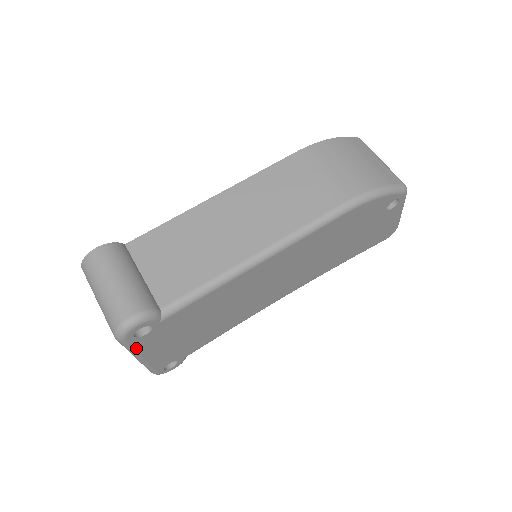
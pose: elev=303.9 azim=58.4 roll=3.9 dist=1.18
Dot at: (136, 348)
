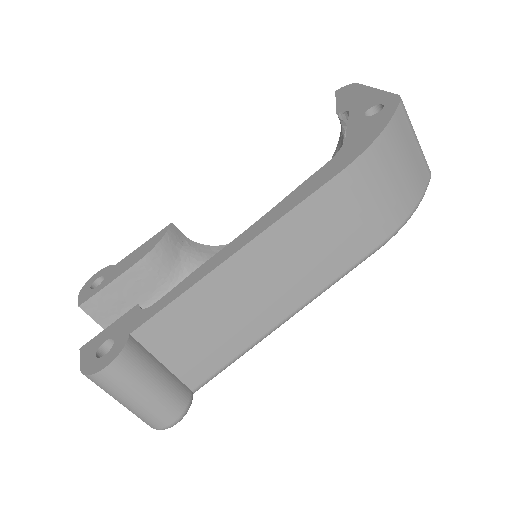
Dot at: occluded
